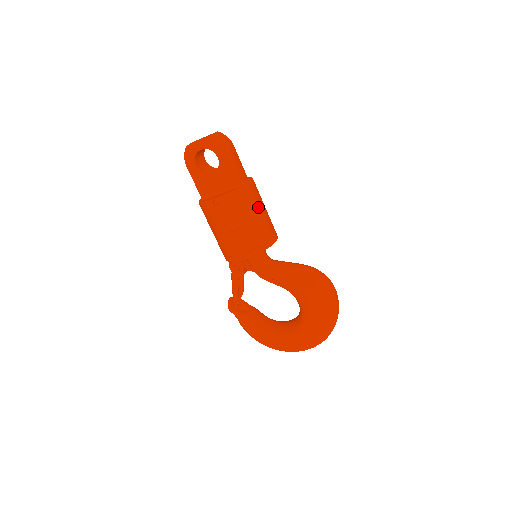
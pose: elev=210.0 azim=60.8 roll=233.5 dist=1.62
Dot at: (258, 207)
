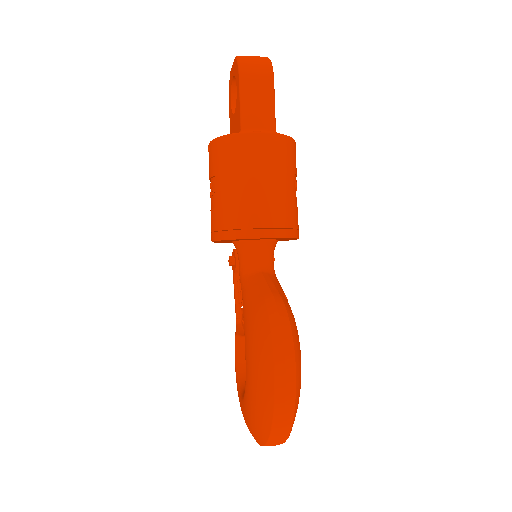
Dot at: (250, 173)
